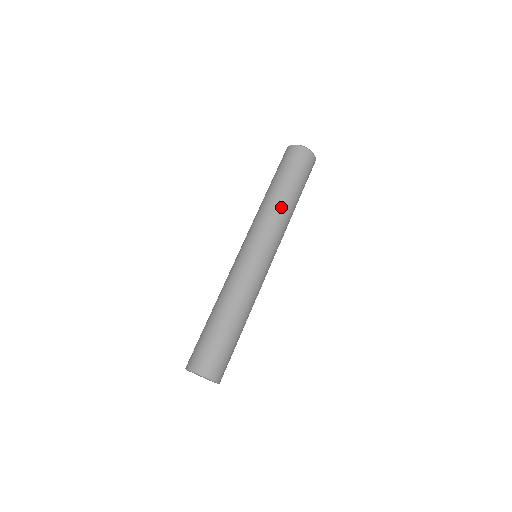
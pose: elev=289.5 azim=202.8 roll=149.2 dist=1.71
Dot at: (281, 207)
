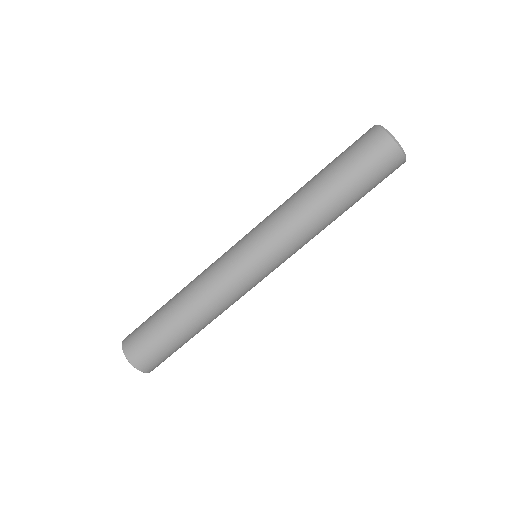
Dot at: (306, 208)
